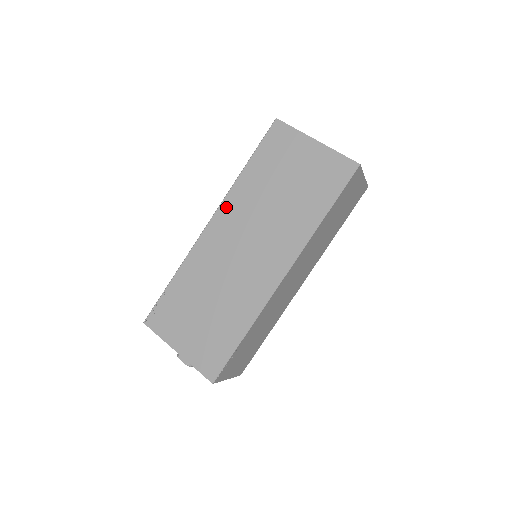
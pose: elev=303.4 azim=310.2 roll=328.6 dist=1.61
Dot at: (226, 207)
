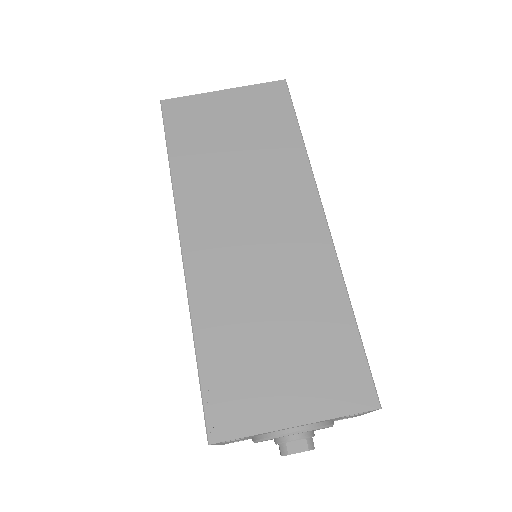
Dot at: (187, 212)
